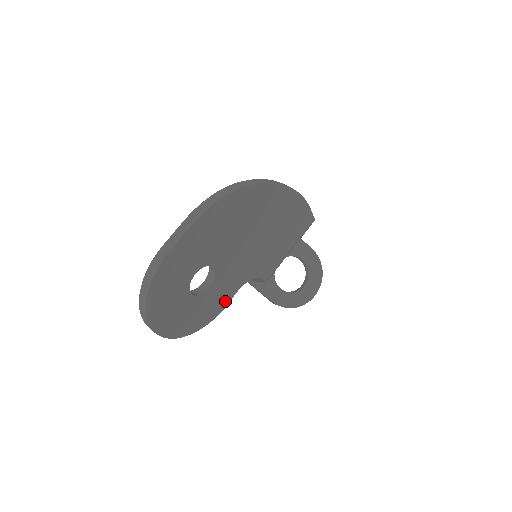
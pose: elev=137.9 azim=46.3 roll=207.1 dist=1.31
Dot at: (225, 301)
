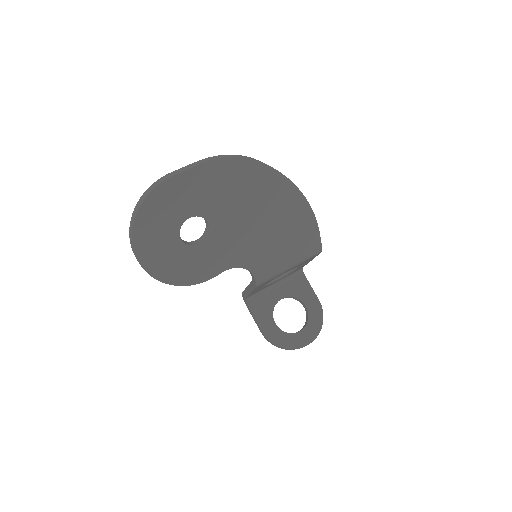
Dot at: (210, 272)
